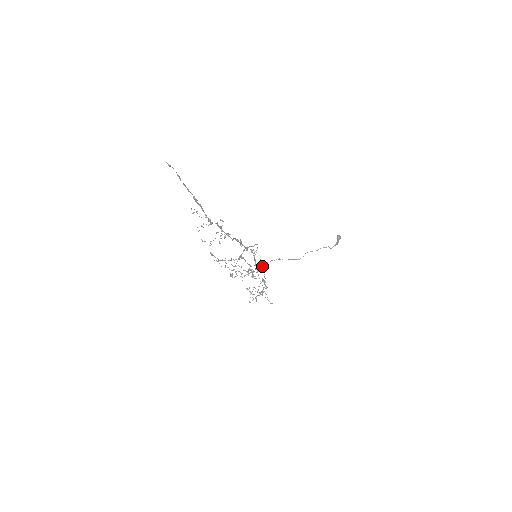
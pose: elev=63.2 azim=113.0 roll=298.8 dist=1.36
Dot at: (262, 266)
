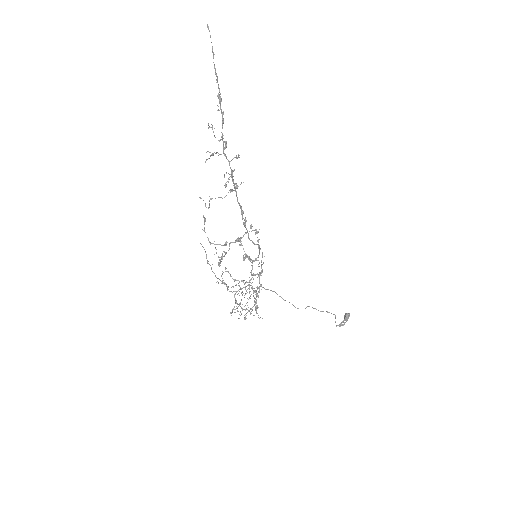
Dot at: occluded
